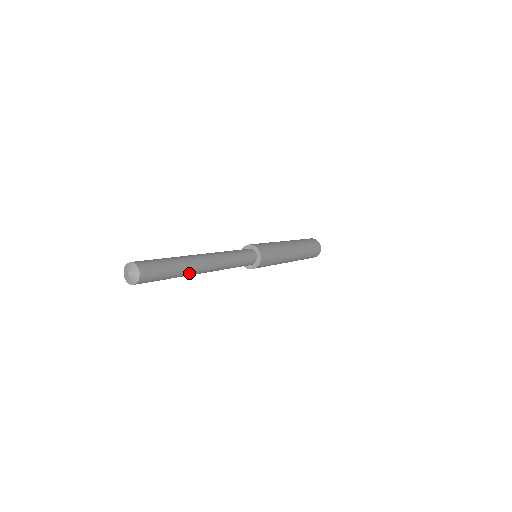
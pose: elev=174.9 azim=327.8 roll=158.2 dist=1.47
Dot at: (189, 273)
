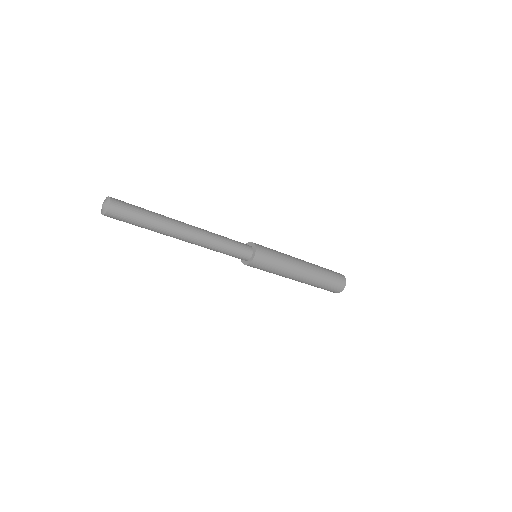
Dot at: (167, 227)
